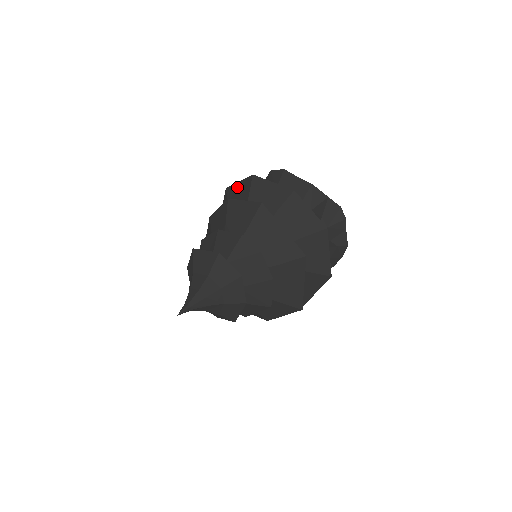
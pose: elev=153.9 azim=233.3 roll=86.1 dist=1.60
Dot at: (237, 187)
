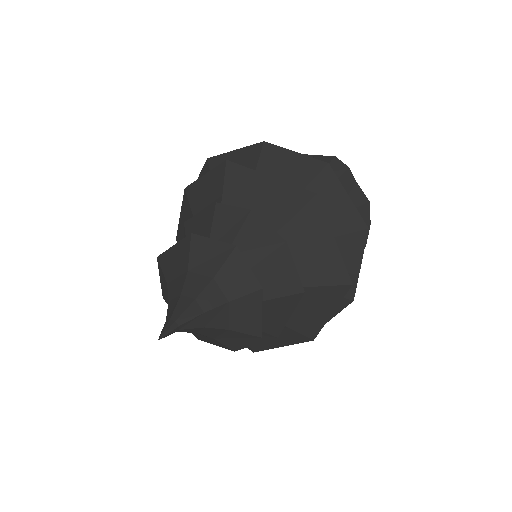
Dot at: occluded
